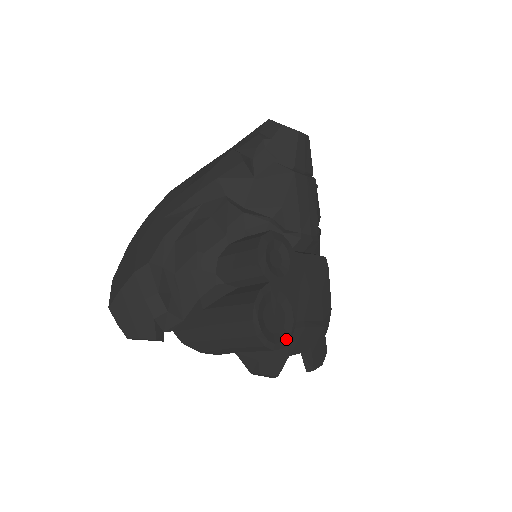
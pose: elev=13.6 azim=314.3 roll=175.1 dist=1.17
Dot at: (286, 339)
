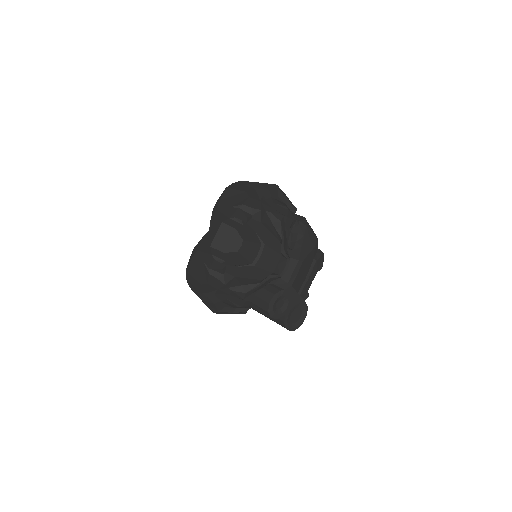
Dot at: (306, 312)
